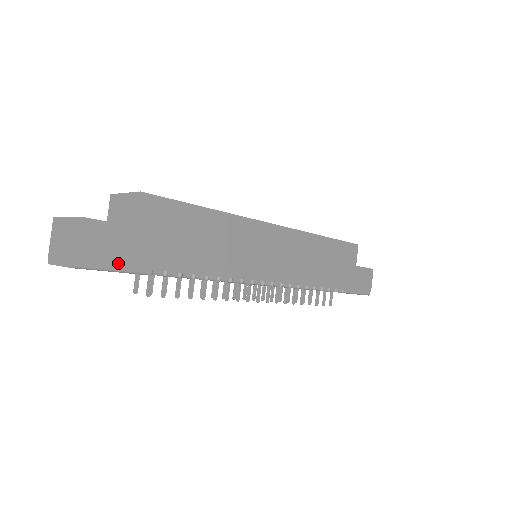
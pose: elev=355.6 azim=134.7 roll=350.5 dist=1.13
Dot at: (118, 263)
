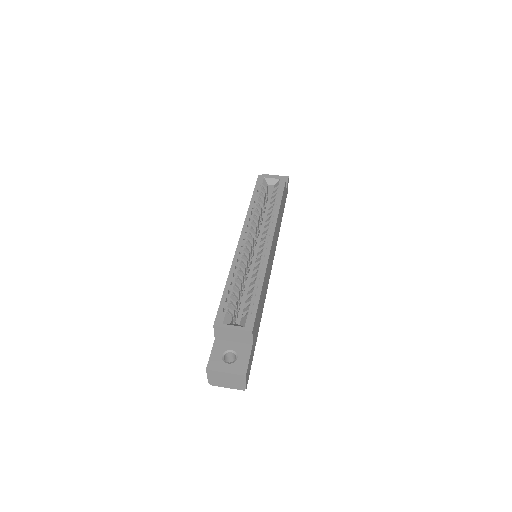
Dot at: occluded
